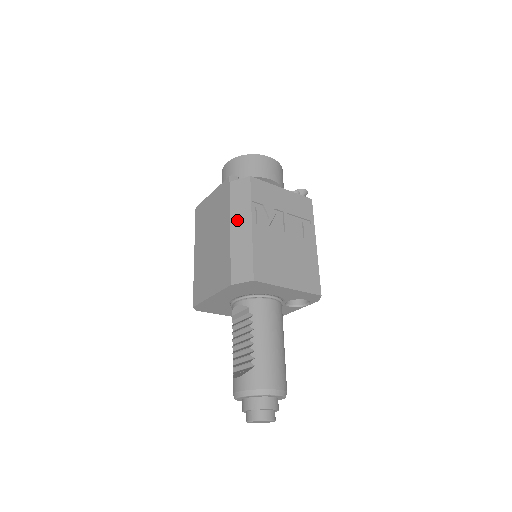
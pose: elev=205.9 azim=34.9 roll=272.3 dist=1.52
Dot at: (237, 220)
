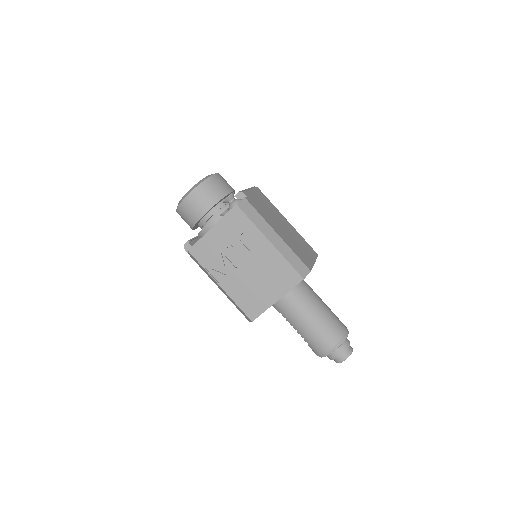
Dot at: (213, 281)
